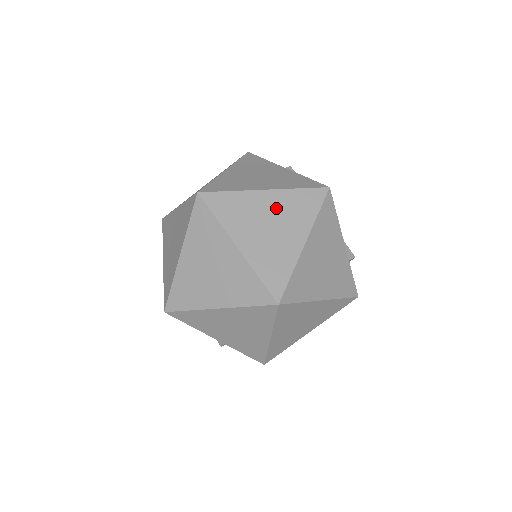
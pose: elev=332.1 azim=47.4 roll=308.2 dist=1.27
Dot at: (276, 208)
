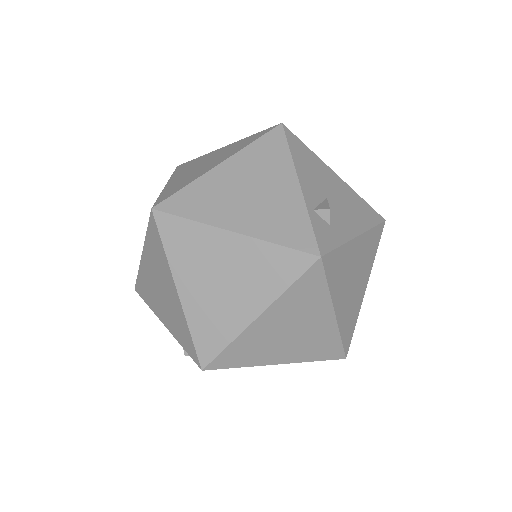
Dot at: (221, 153)
